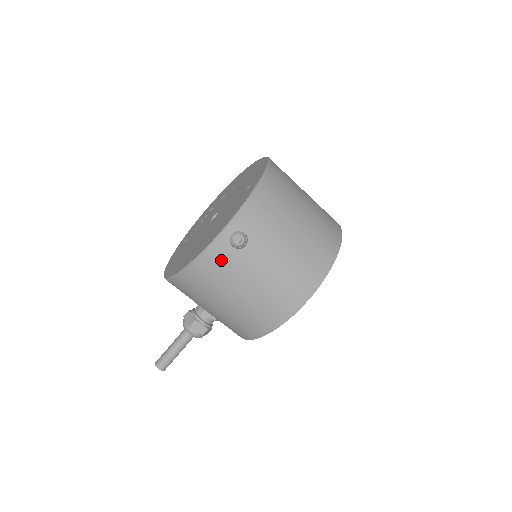
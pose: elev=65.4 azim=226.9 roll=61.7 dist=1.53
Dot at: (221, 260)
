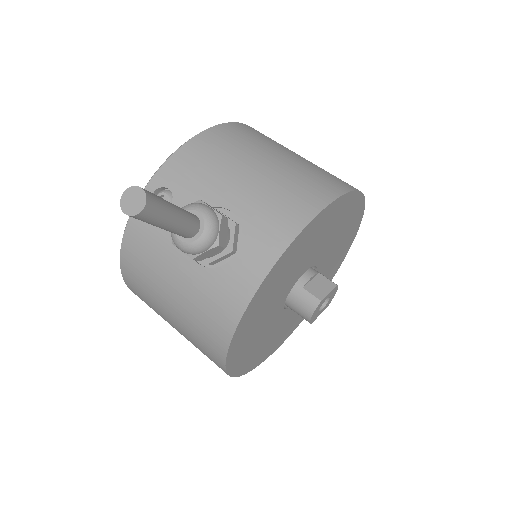
Dot at: (260, 133)
